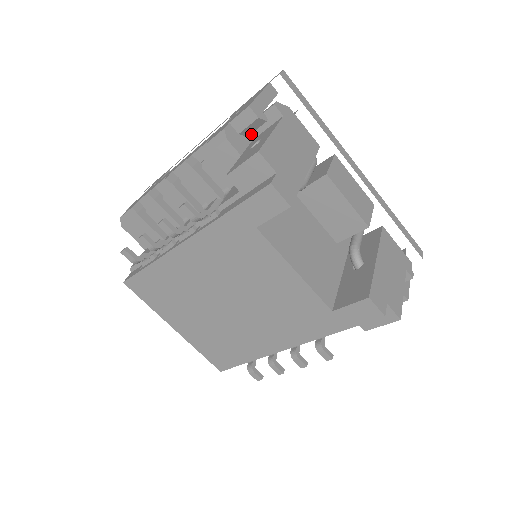
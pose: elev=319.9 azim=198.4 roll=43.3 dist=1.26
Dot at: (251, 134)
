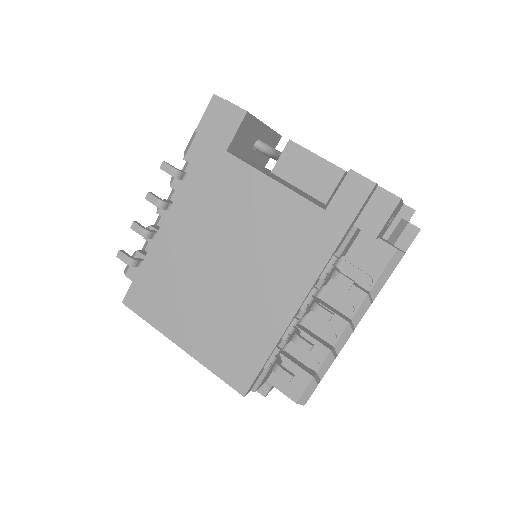
Dot at: occluded
